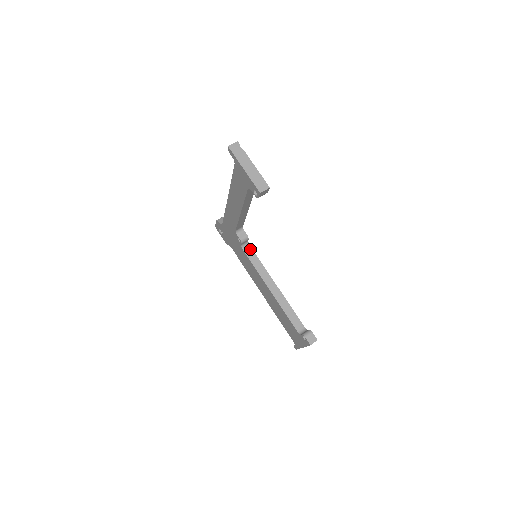
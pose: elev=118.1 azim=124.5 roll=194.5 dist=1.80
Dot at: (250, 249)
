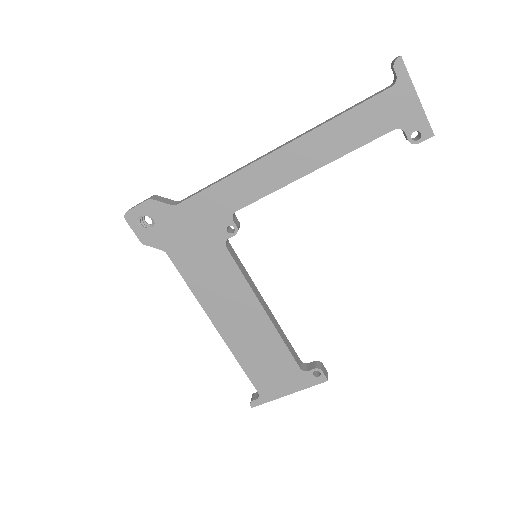
Dot at: (231, 248)
